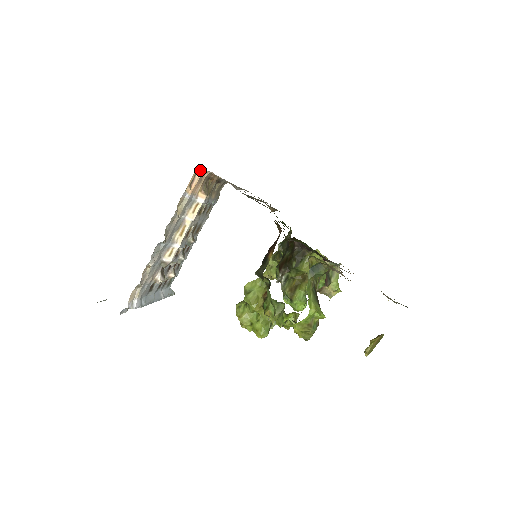
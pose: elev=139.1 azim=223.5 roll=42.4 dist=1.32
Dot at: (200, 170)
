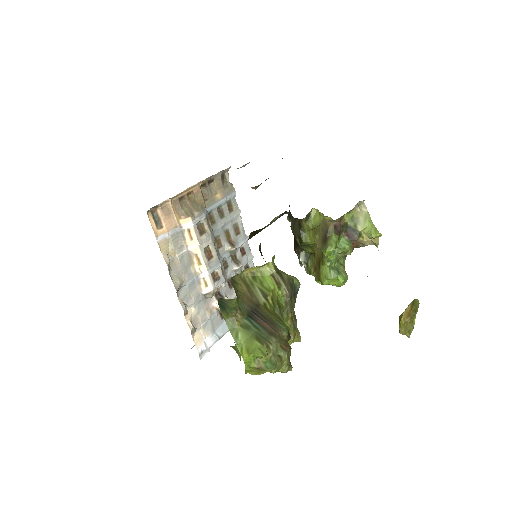
Dot at: (156, 207)
